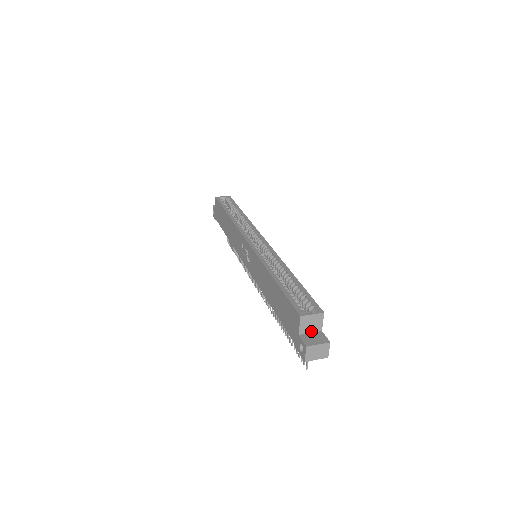
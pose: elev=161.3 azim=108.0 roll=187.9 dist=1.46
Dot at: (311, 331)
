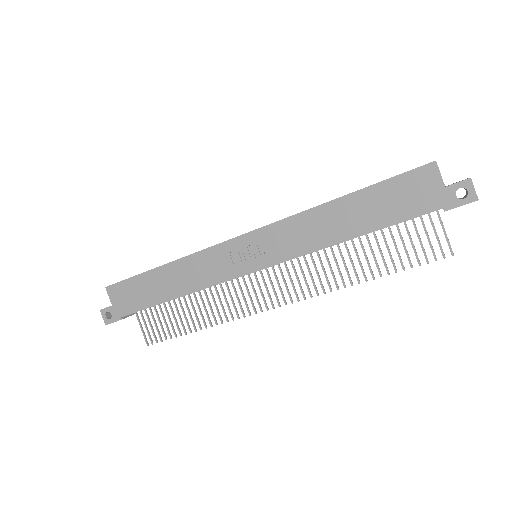
Dot at: occluded
